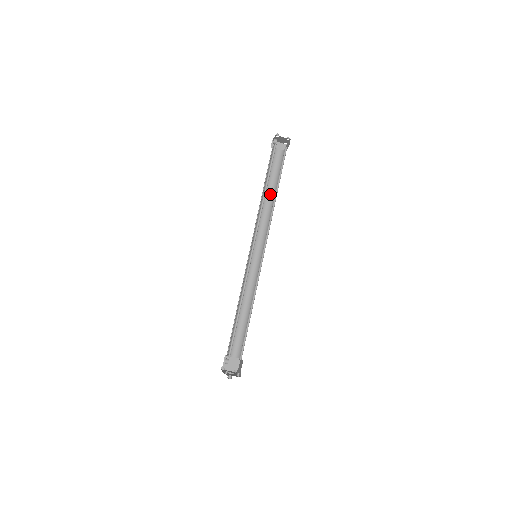
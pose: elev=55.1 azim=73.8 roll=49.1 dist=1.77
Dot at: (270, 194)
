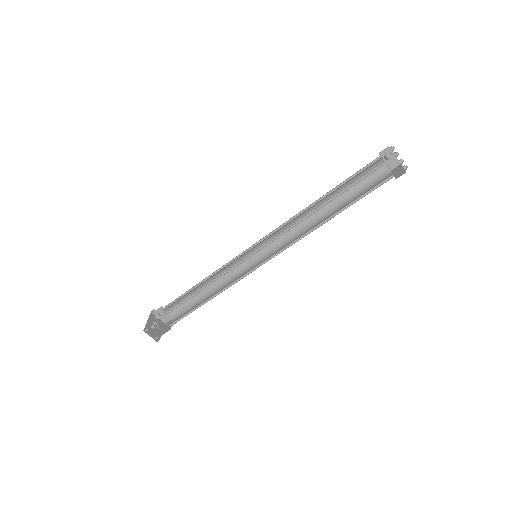
Dot at: (328, 205)
